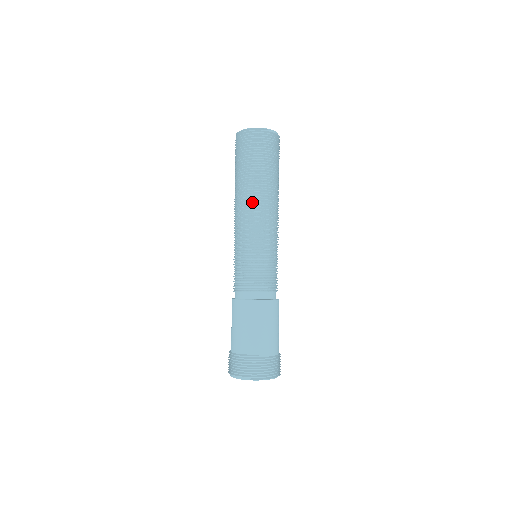
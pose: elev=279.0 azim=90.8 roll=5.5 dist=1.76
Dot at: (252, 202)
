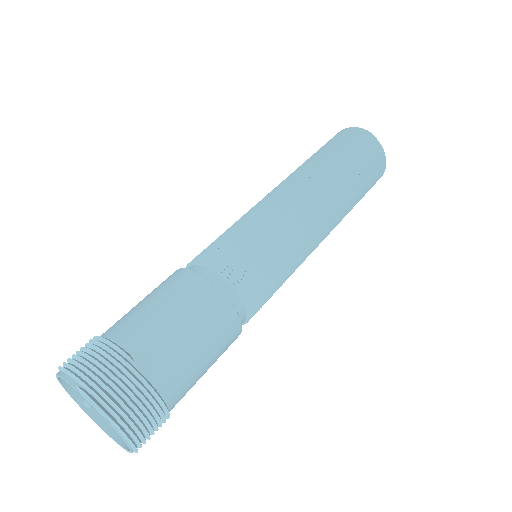
Dot at: (305, 181)
